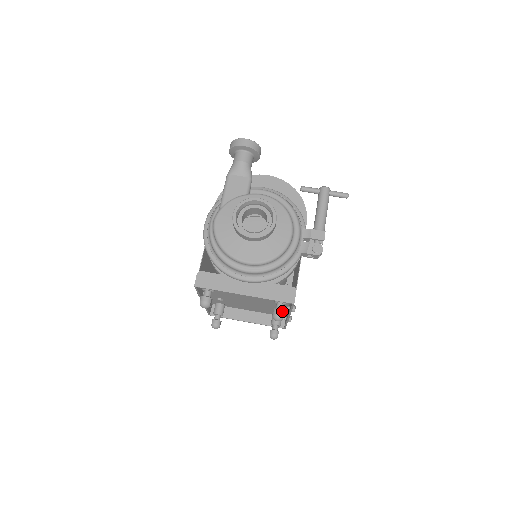
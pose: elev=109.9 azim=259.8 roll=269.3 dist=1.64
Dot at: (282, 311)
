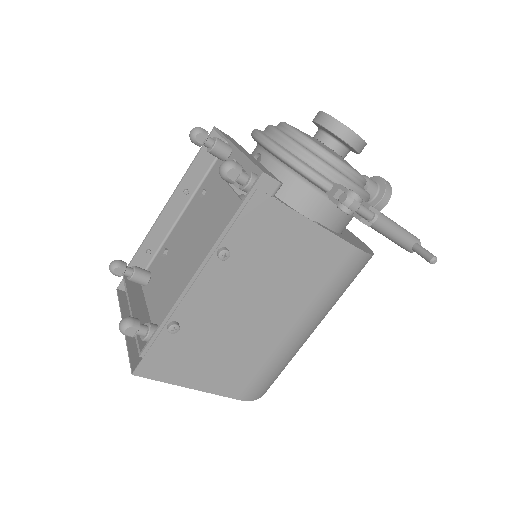
Dot at: (241, 167)
